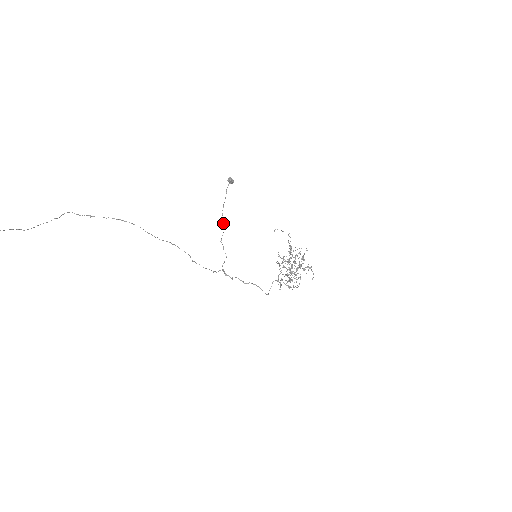
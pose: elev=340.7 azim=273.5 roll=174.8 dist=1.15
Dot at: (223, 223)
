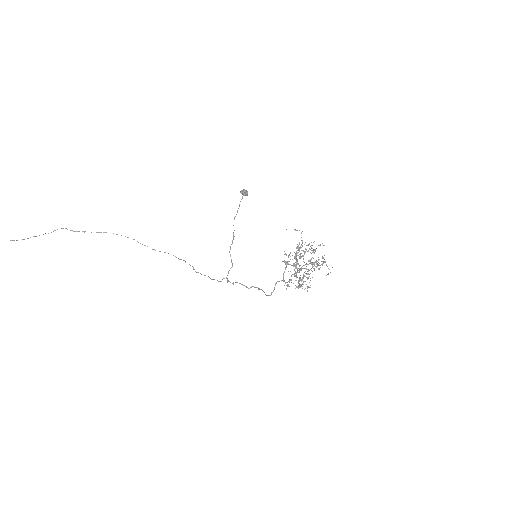
Dot at: (233, 233)
